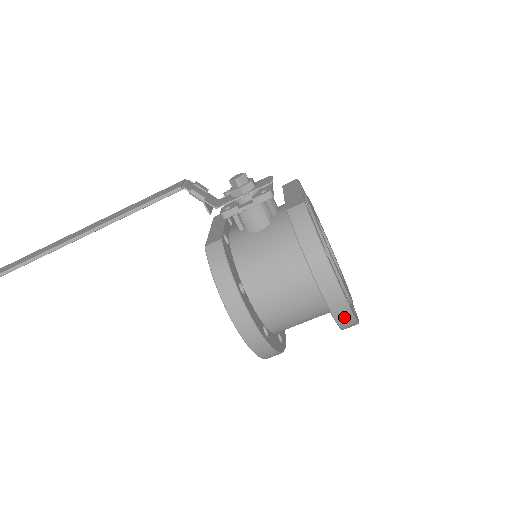
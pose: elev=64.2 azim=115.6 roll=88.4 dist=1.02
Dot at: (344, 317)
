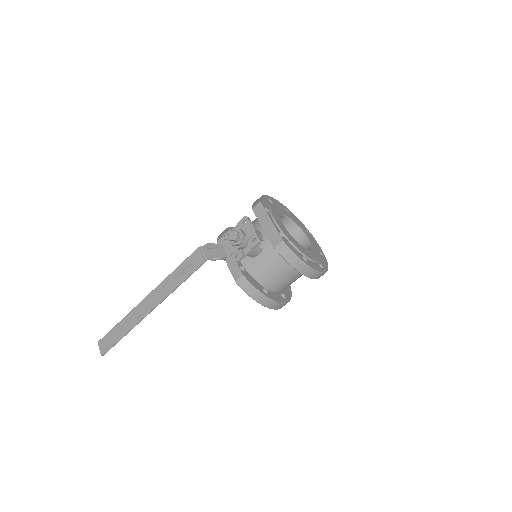
Dot at: occluded
